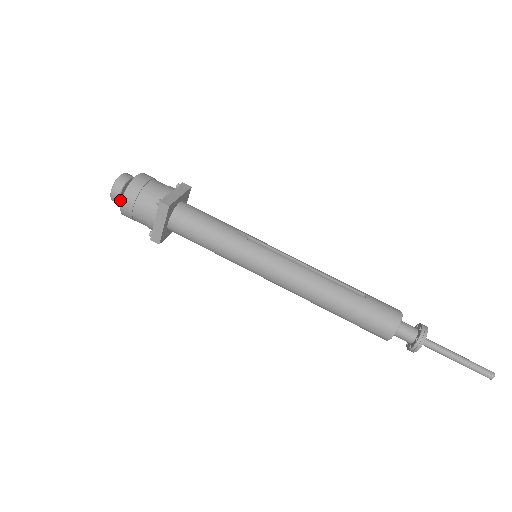
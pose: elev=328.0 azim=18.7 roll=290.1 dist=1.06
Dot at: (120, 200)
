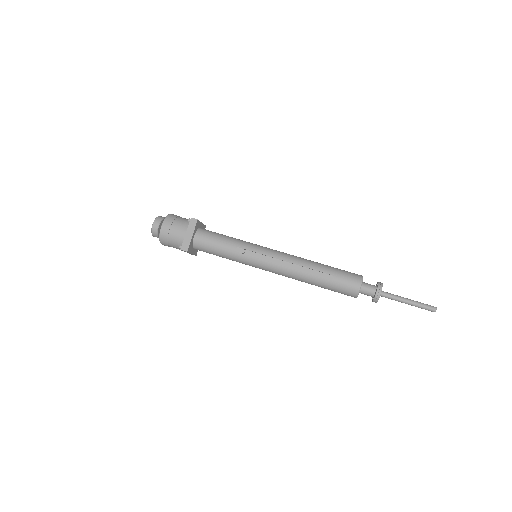
Dot at: occluded
